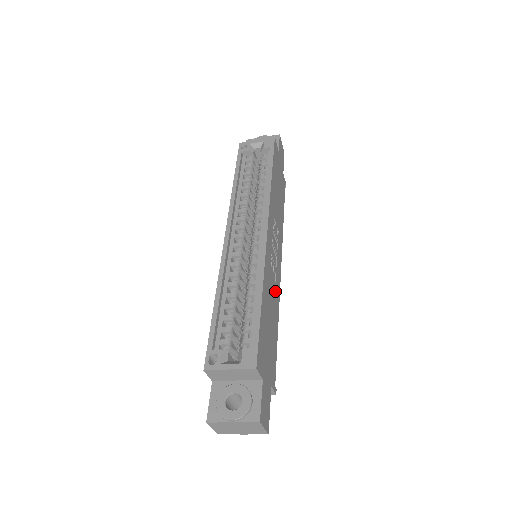
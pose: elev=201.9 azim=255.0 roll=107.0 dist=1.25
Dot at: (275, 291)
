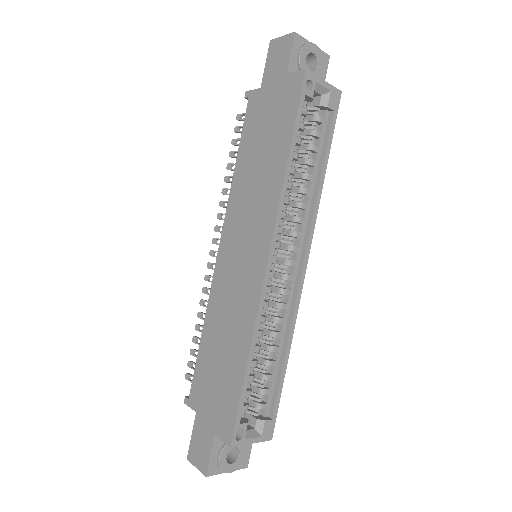
Dot at: occluded
